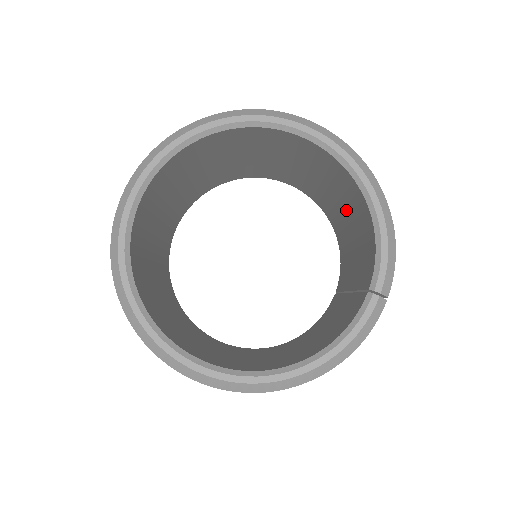
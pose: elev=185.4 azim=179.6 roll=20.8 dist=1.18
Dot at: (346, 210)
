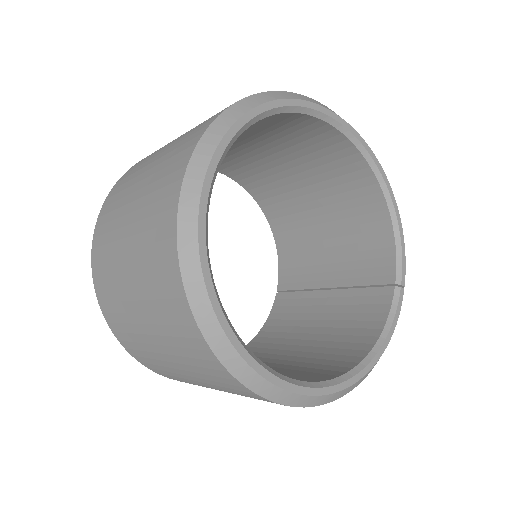
Dot at: (327, 210)
